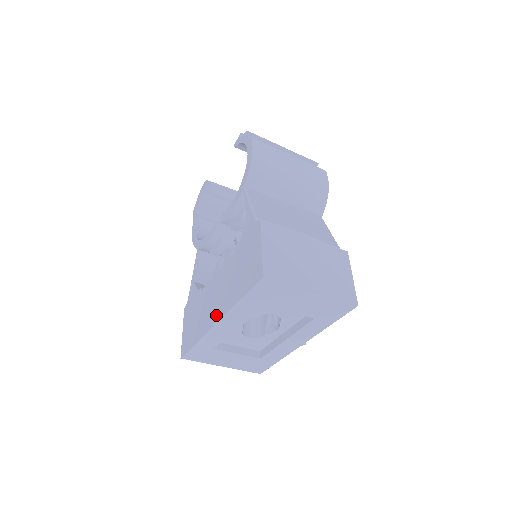
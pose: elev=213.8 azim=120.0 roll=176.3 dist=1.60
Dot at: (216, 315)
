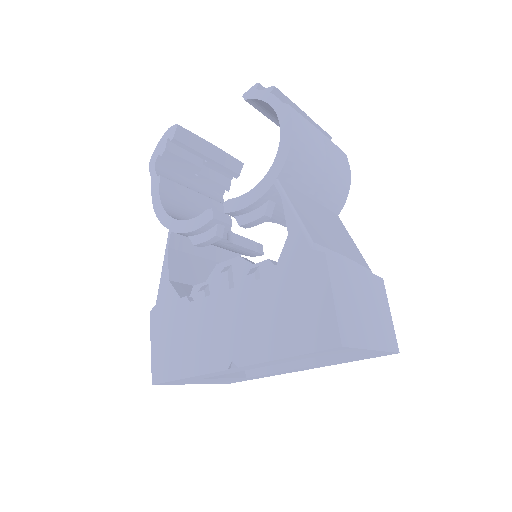
Dot at: (232, 356)
